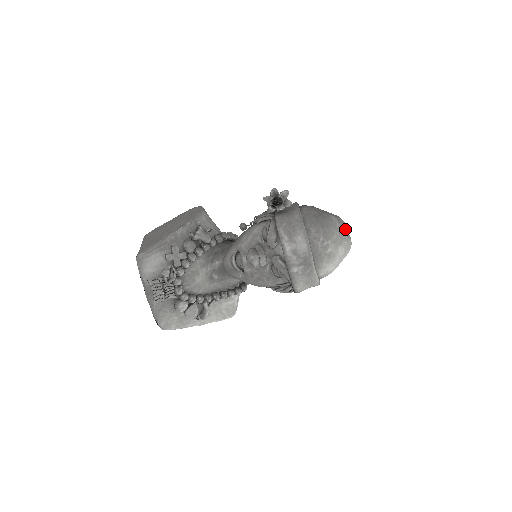
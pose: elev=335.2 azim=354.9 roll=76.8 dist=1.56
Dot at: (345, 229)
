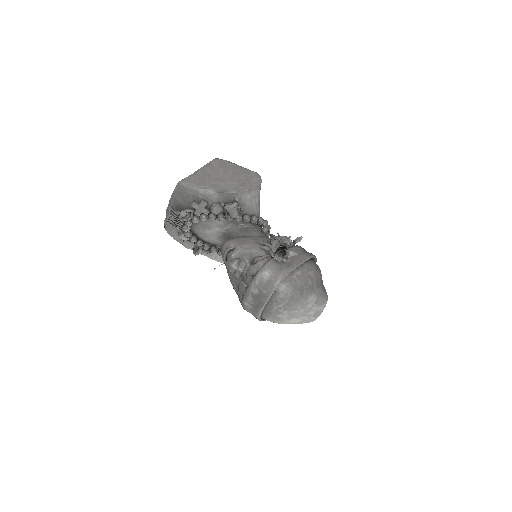
Dot at: (318, 309)
